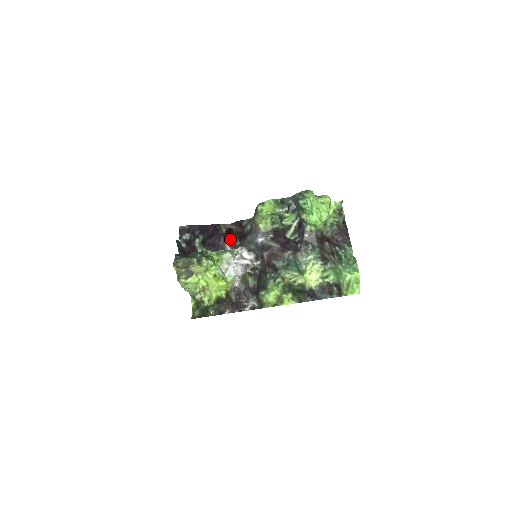
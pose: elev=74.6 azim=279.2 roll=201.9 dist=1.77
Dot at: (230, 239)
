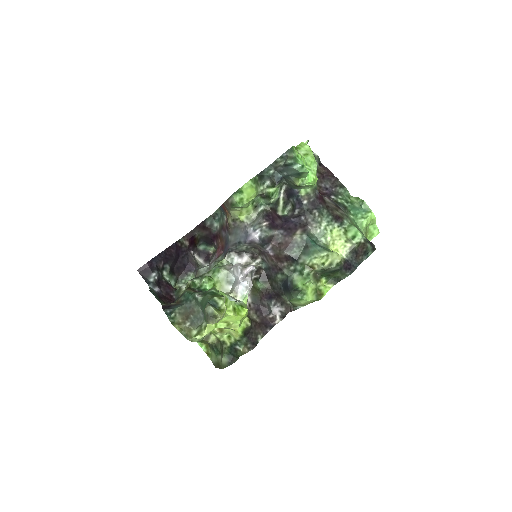
Dot at: (196, 249)
